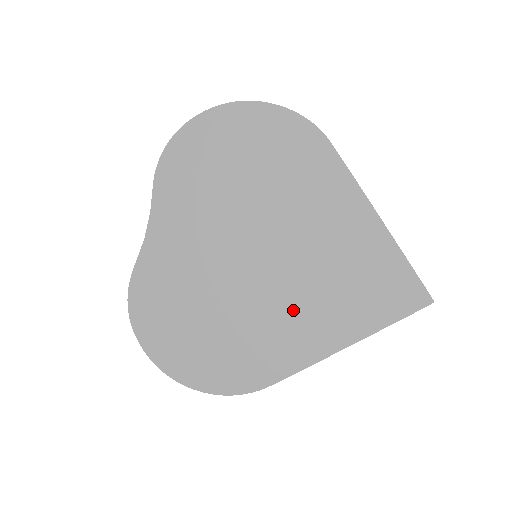
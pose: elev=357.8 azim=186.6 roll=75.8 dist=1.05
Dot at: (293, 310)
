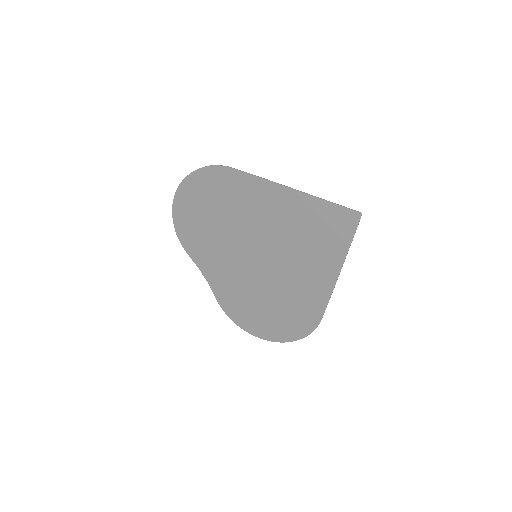
Dot at: (296, 272)
